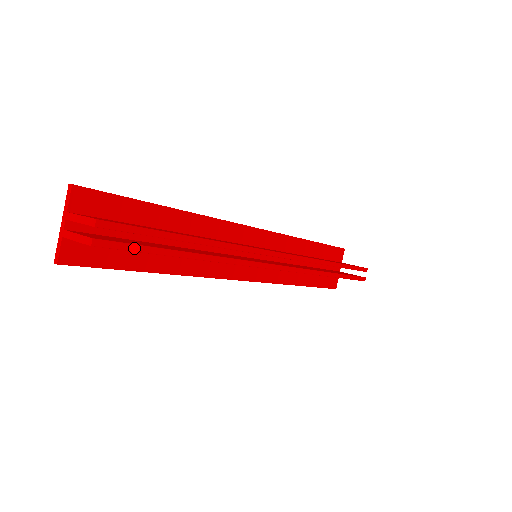
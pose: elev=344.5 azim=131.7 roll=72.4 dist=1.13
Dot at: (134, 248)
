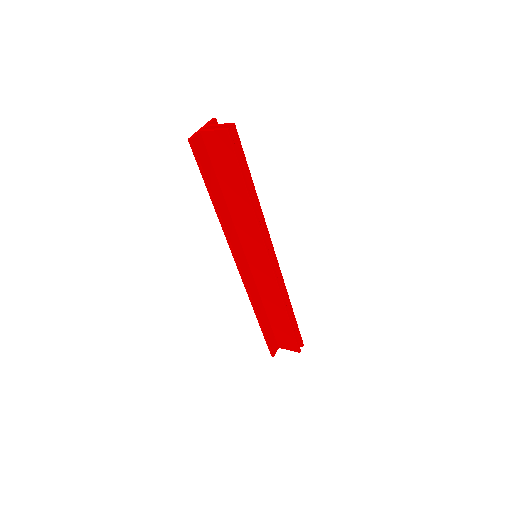
Dot at: (237, 154)
